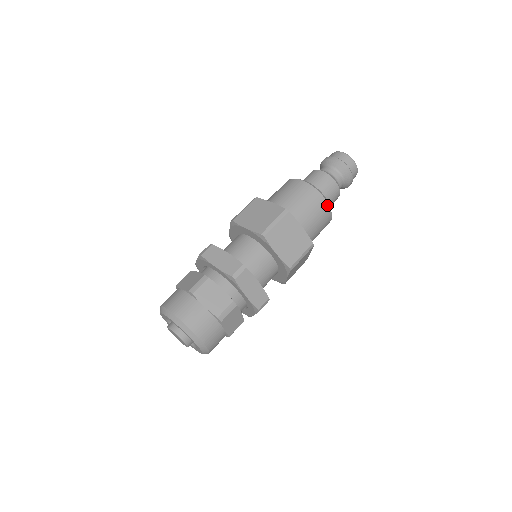
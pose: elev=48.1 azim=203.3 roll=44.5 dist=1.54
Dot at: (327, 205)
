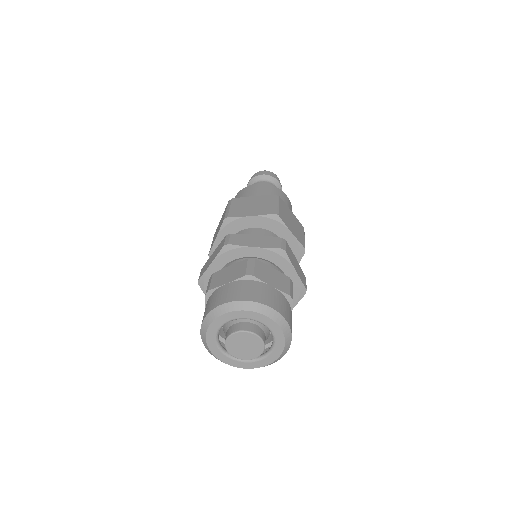
Dot at: (264, 185)
